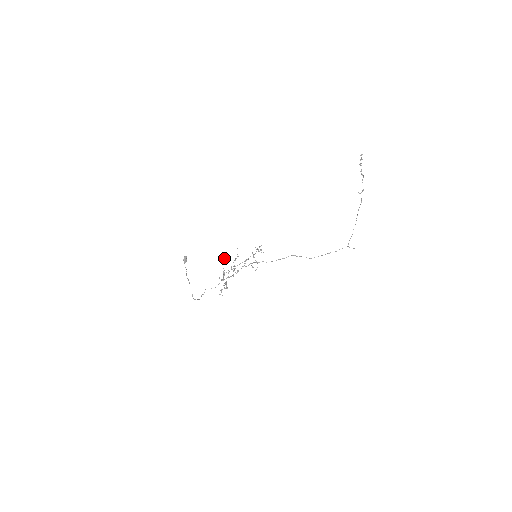
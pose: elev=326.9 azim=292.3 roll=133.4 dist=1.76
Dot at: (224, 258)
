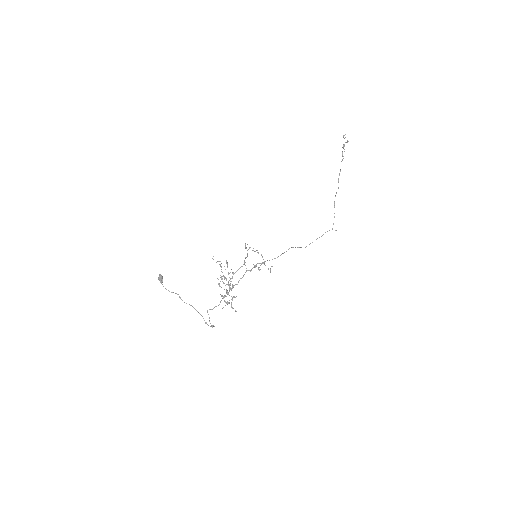
Dot at: (227, 266)
